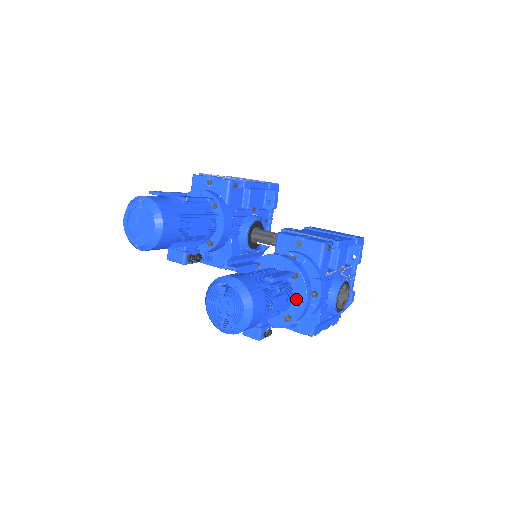
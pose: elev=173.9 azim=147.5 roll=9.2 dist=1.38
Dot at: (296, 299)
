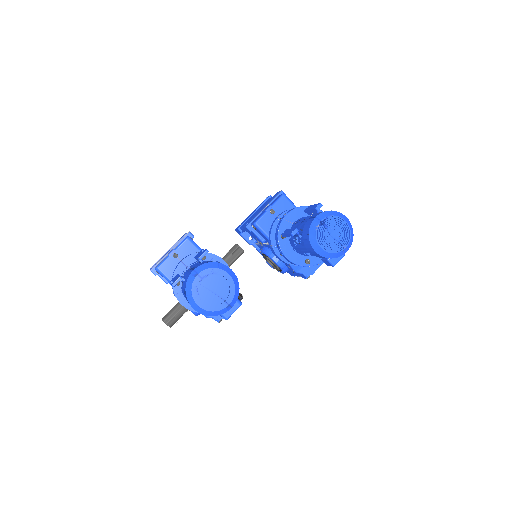
Dot at: occluded
